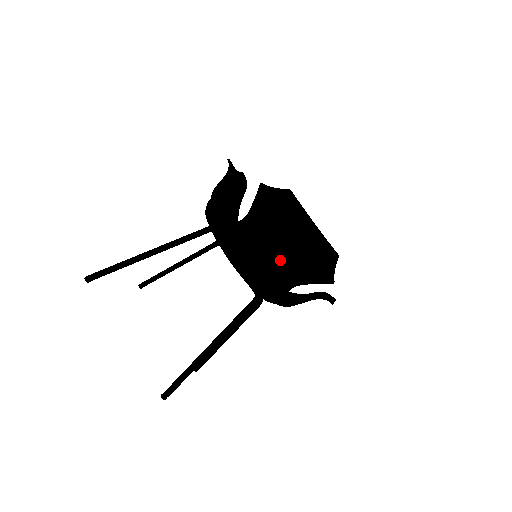
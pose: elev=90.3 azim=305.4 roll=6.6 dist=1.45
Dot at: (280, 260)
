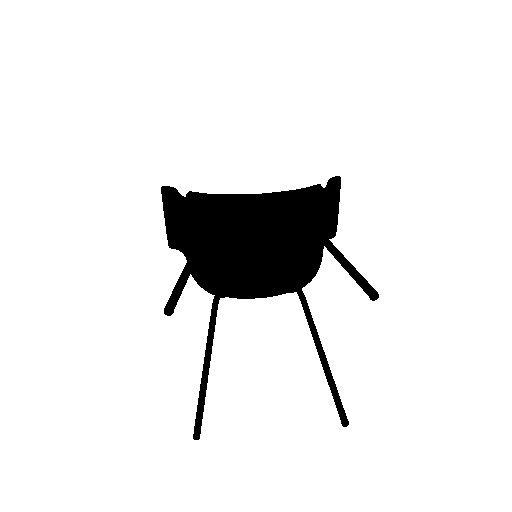
Dot at: occluded
